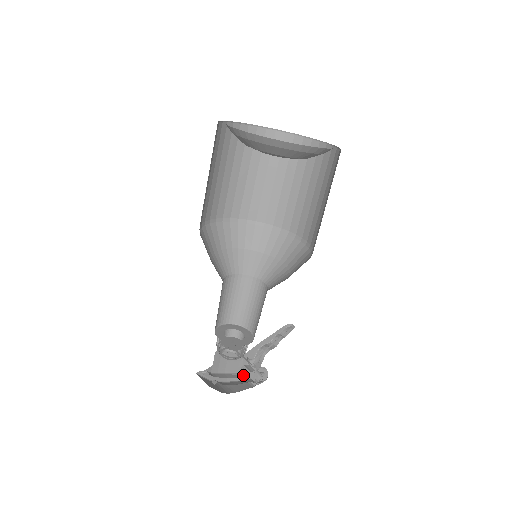
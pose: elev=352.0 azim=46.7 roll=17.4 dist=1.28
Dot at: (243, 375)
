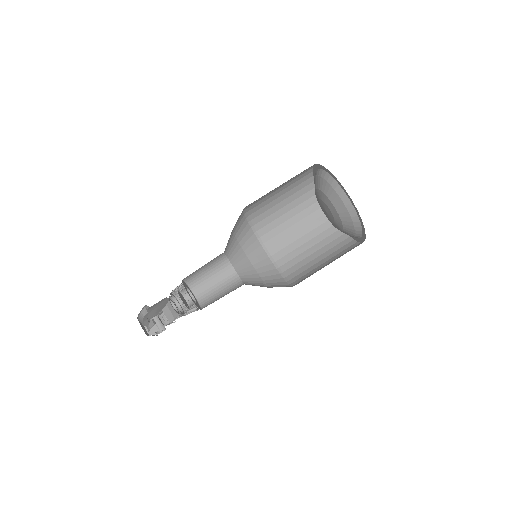
Dot at: occluded
